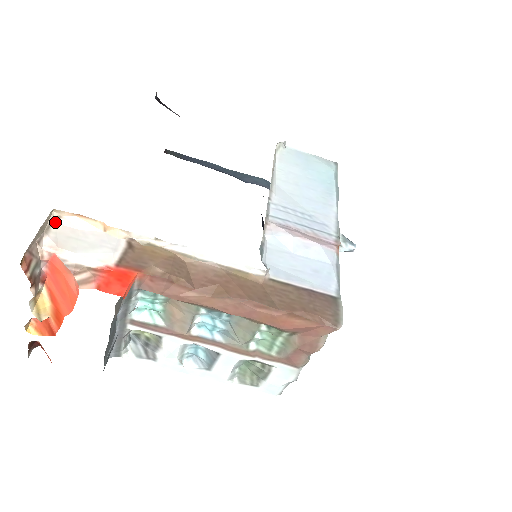
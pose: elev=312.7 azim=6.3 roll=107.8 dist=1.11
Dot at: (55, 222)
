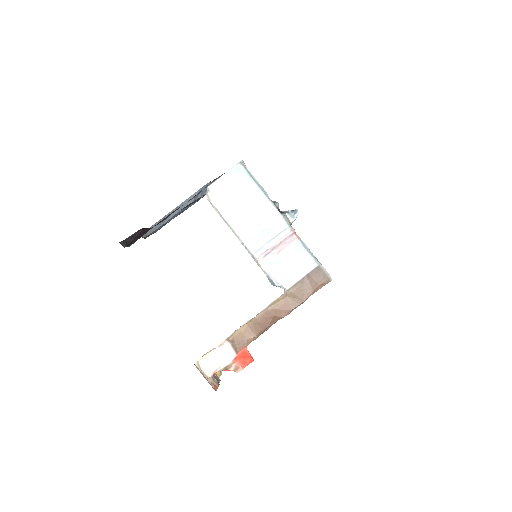
Dot at: (199, 365)
